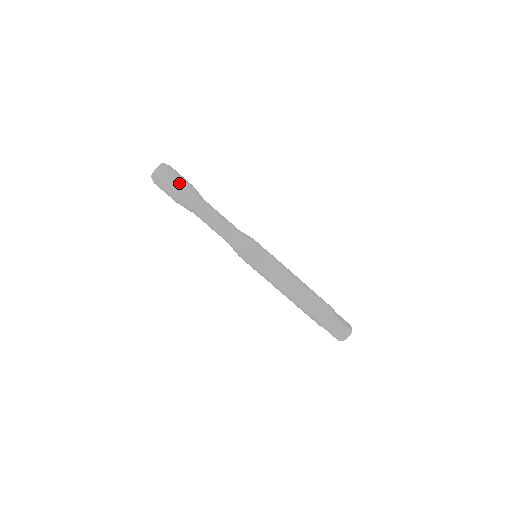
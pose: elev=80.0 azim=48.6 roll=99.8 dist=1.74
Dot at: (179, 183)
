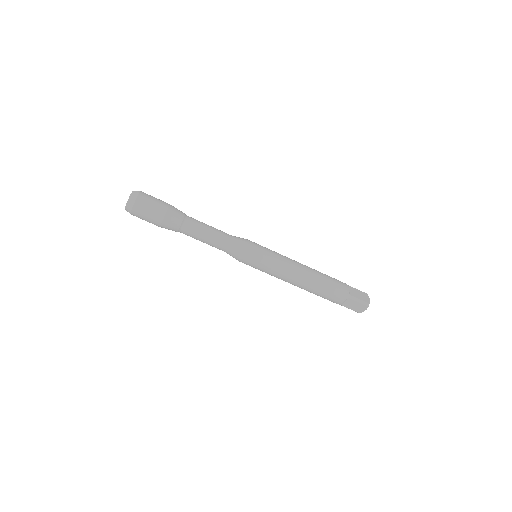
Dot at: (155, 211)
